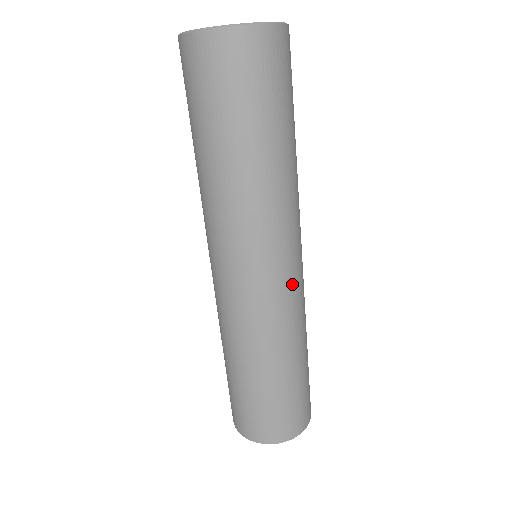
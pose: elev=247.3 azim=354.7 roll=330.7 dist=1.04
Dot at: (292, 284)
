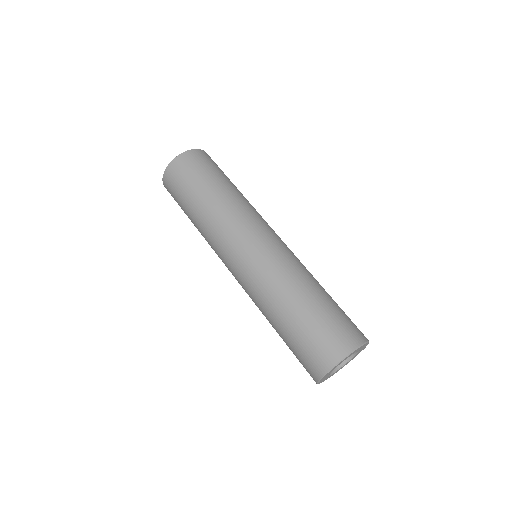
Dot at: (277, 244)
